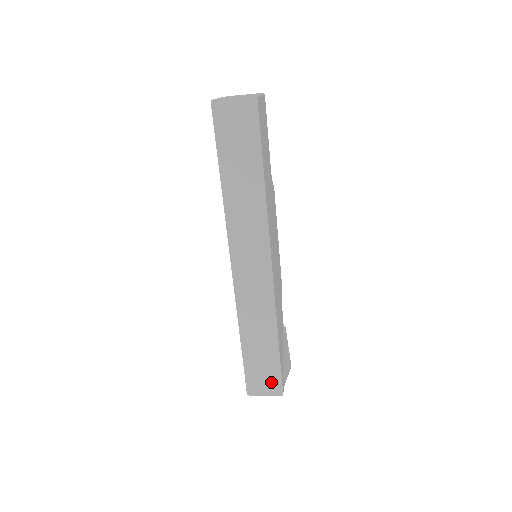
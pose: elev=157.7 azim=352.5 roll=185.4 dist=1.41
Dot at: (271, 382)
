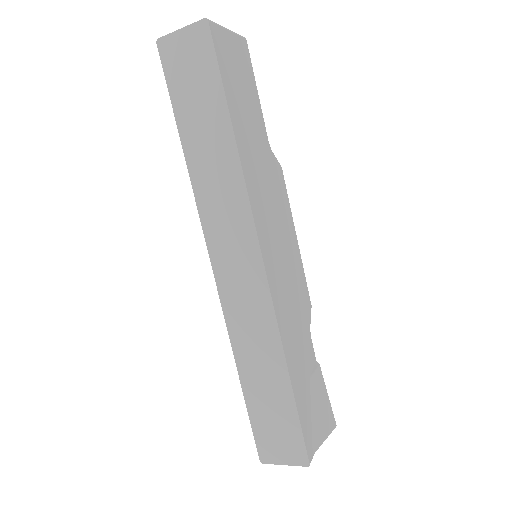
Dot at: (289, 443)
